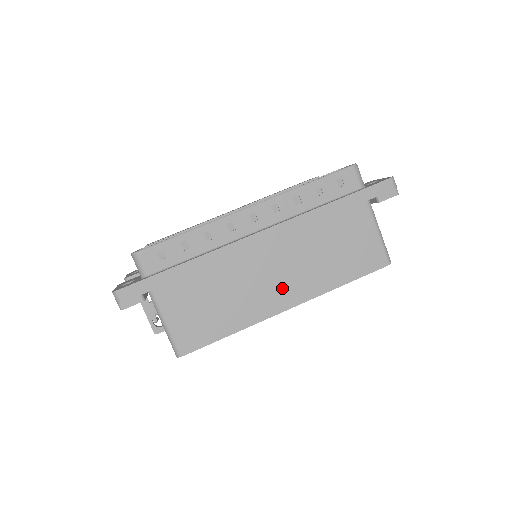
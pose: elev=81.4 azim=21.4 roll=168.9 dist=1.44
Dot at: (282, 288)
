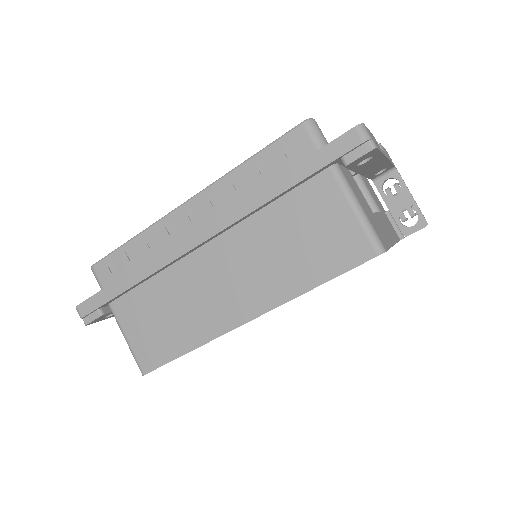
Dot at: (235, 296)
